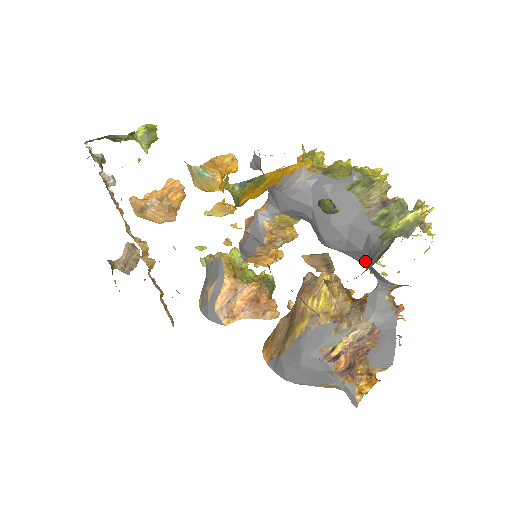
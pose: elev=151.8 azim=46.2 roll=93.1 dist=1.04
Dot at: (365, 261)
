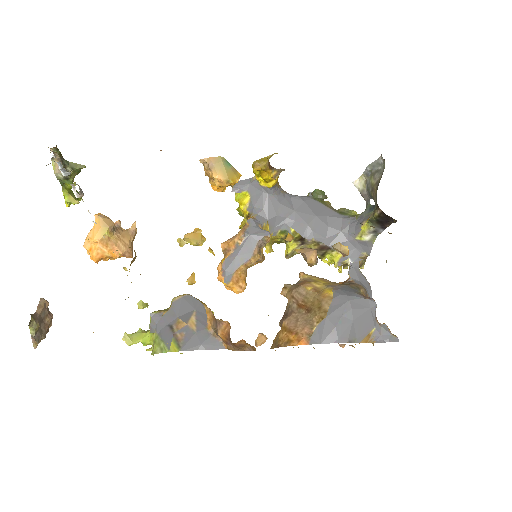
Dot at: (344, 240)
